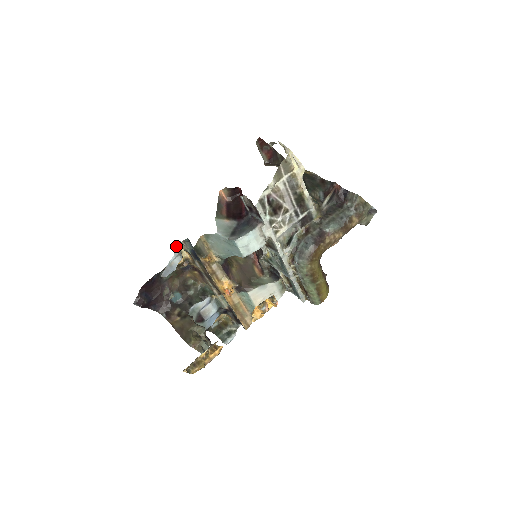
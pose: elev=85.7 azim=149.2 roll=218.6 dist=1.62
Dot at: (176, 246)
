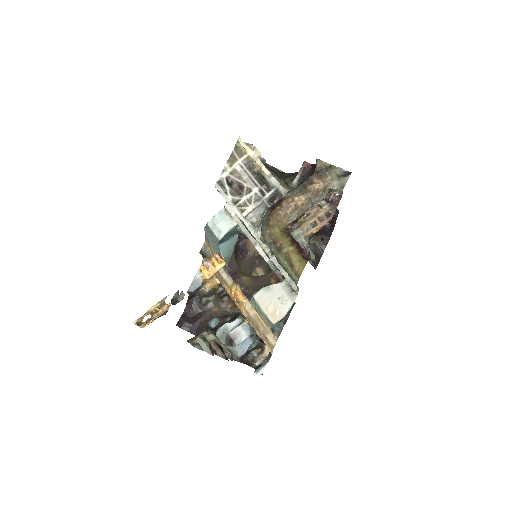
Dot at: occluded
